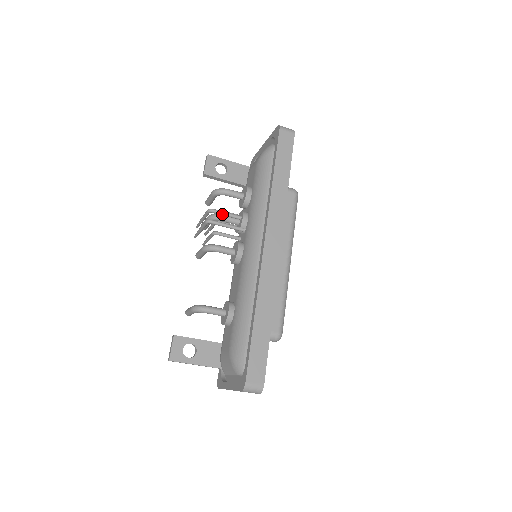
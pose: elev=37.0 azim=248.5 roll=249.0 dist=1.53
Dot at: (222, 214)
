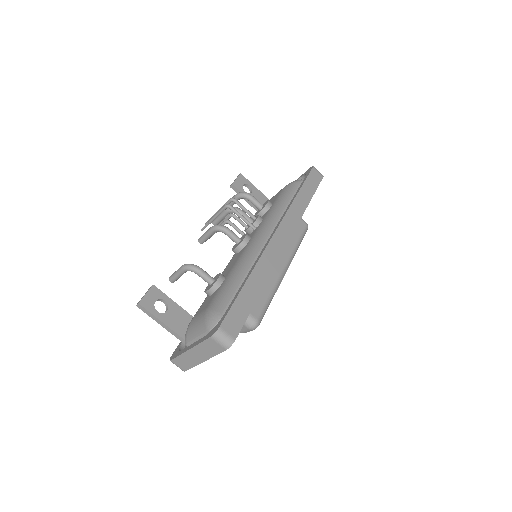
Dot at: (241, 207)
